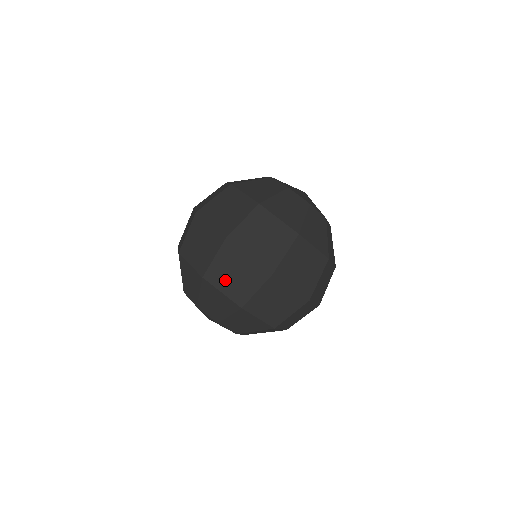
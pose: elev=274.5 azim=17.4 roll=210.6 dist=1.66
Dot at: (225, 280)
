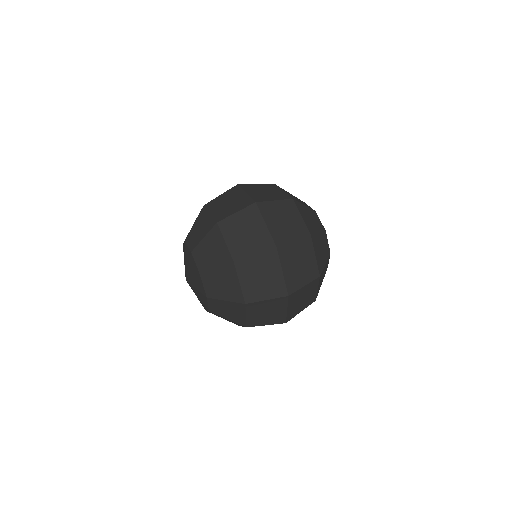
Dot at: (234, 233)
